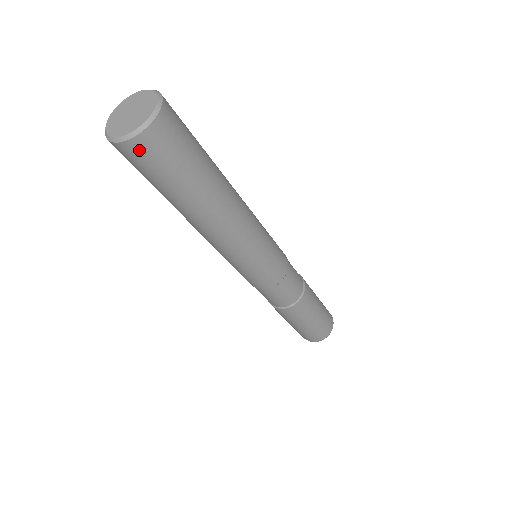
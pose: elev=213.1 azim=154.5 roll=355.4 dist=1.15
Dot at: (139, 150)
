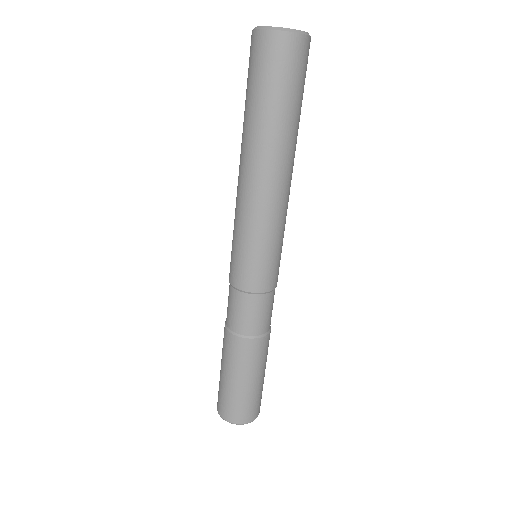
Dot at: (300, 49)
